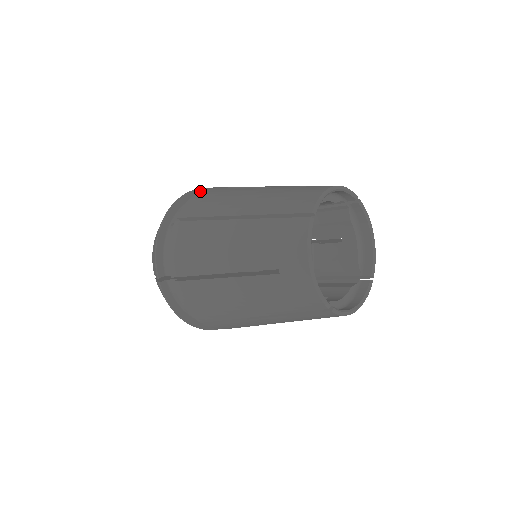
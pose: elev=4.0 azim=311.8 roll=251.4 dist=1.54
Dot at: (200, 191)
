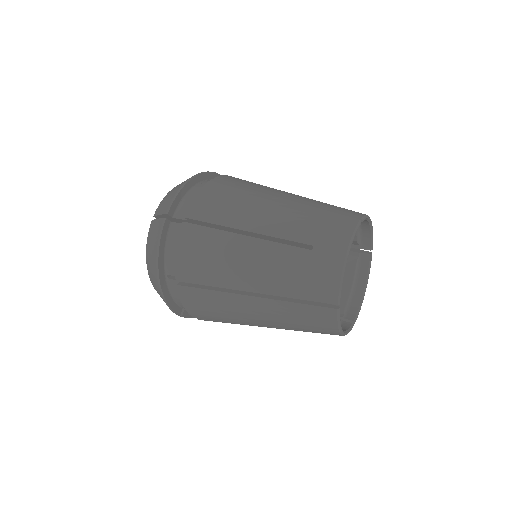
Dot at: occluded
